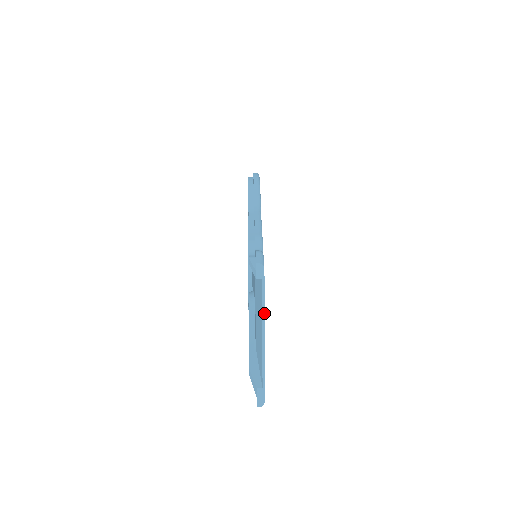
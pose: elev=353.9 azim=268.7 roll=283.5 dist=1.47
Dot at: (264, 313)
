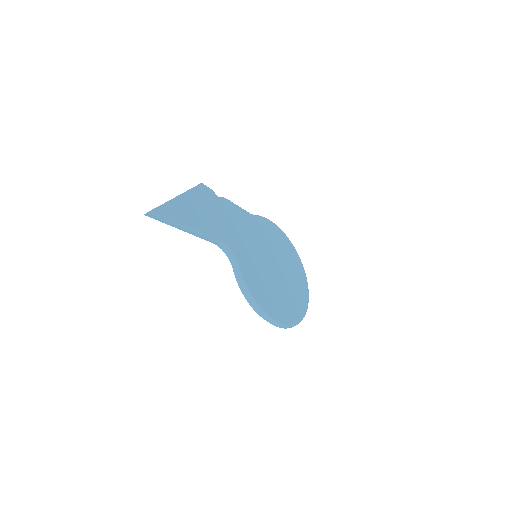
Dot at: (185, 192)
